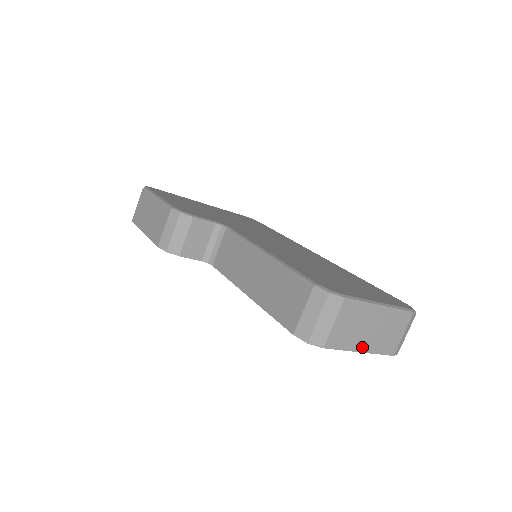
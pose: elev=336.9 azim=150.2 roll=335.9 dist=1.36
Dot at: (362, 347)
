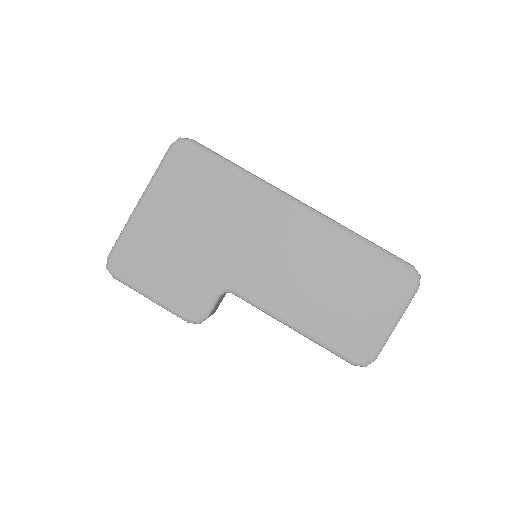
Dot at: occluded
